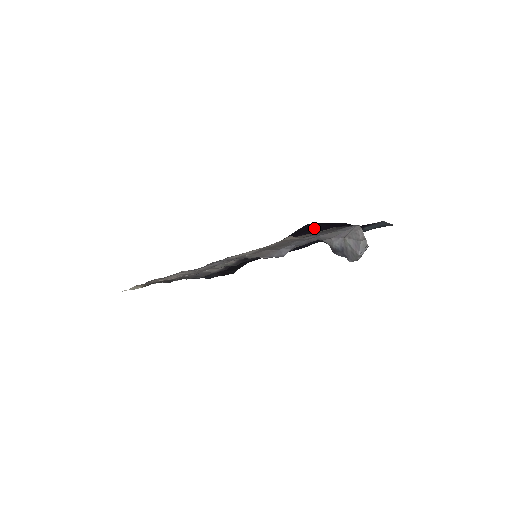
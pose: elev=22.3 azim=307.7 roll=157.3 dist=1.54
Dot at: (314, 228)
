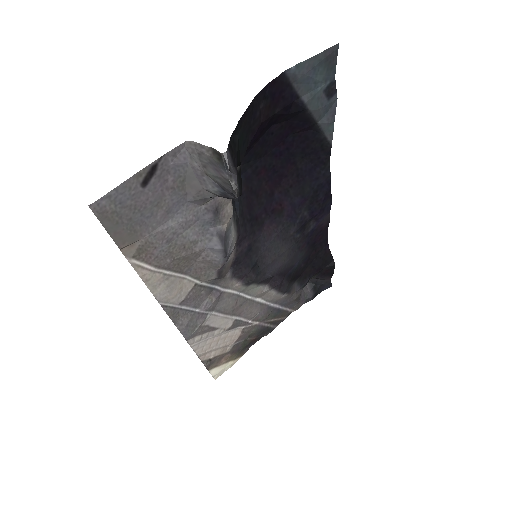
Dot at: (274, 163)
